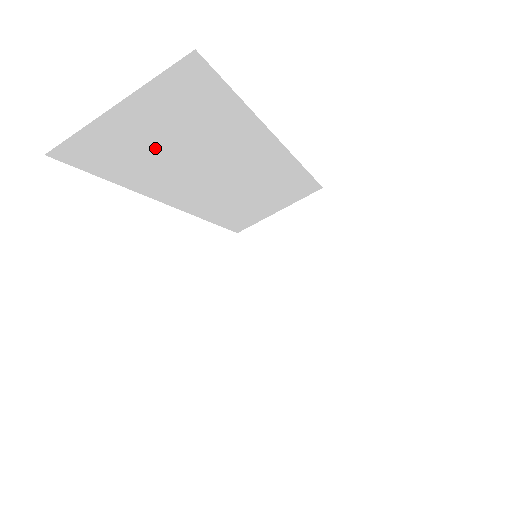
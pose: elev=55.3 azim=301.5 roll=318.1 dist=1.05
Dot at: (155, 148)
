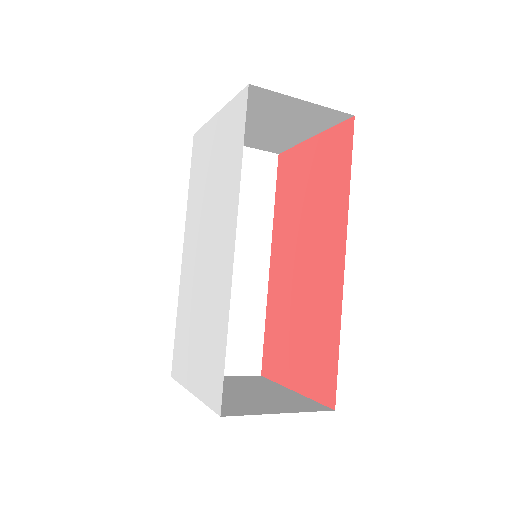
Dot at: occluded
